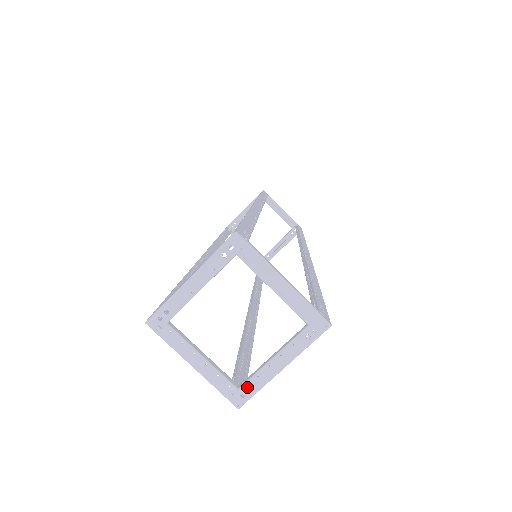
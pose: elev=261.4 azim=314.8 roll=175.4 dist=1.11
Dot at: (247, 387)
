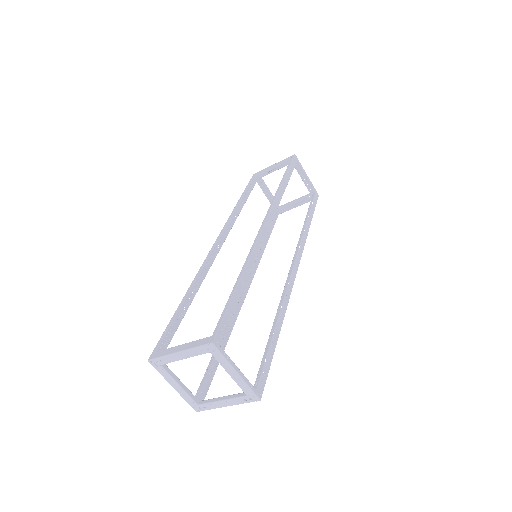
Dot at: (203, 406)
